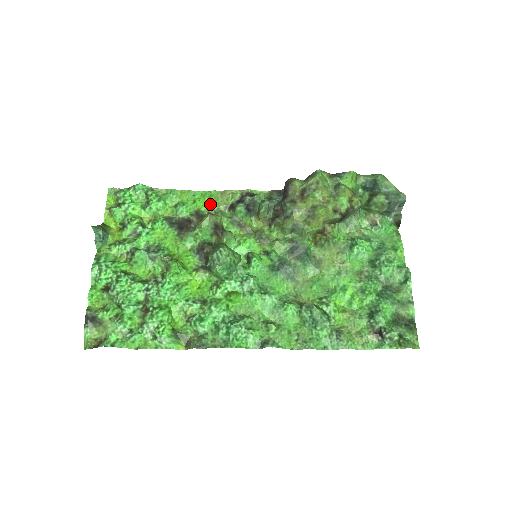
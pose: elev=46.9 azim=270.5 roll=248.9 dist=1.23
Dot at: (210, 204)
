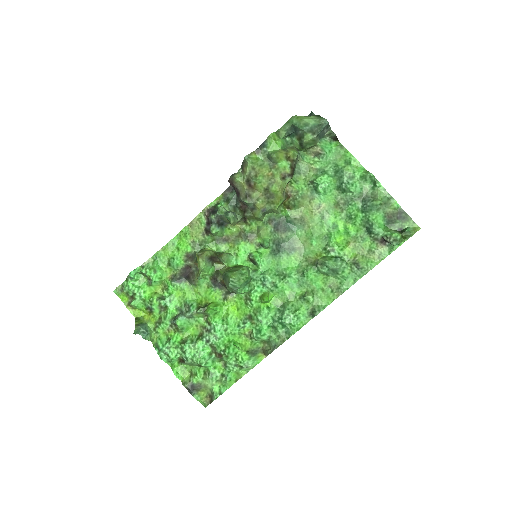
Dot at: (190, 242)
